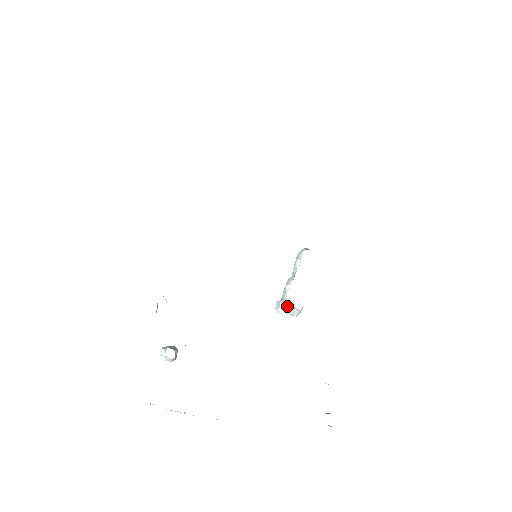
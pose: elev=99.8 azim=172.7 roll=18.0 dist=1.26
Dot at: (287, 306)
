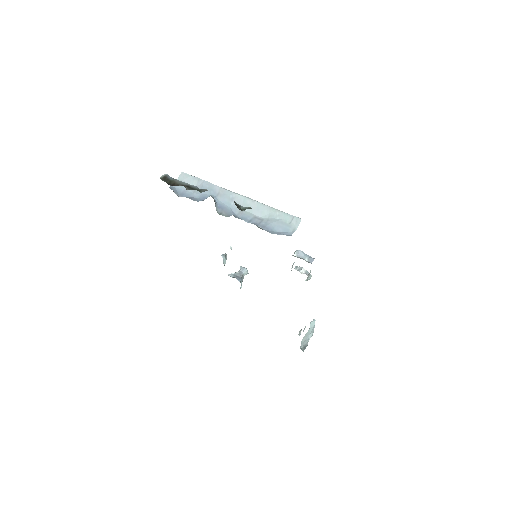
Dot at: occluded
